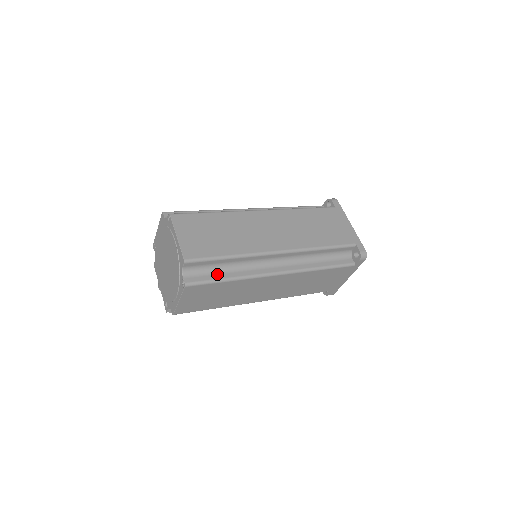
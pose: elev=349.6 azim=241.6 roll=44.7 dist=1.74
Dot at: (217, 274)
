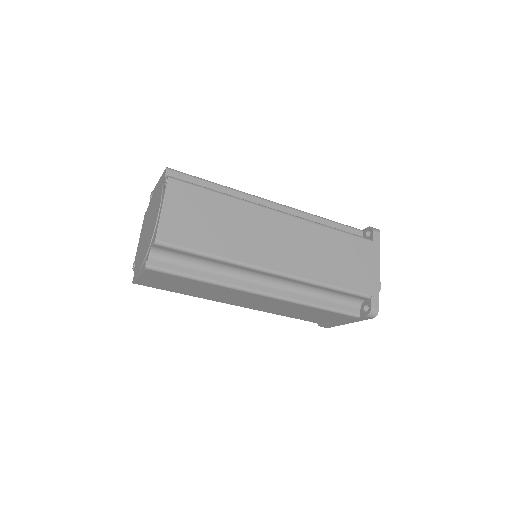
Dot at: (190, 268)
